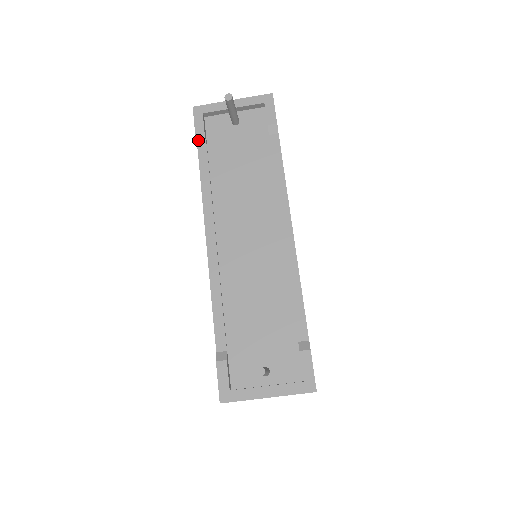
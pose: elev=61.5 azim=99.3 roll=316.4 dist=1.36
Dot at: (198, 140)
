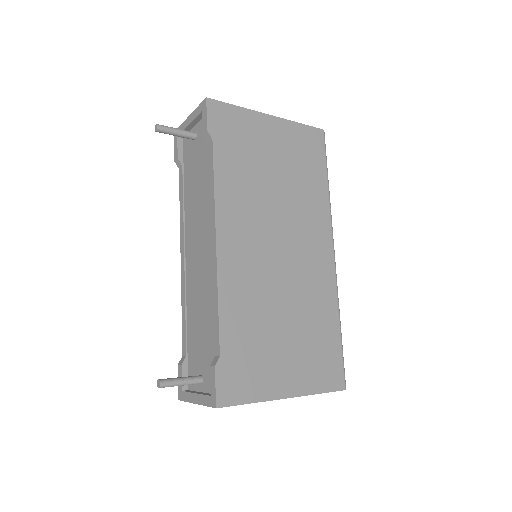
Dot at: (177, 163)
